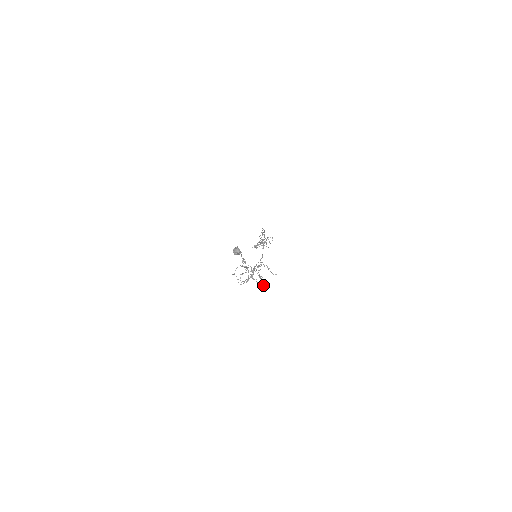
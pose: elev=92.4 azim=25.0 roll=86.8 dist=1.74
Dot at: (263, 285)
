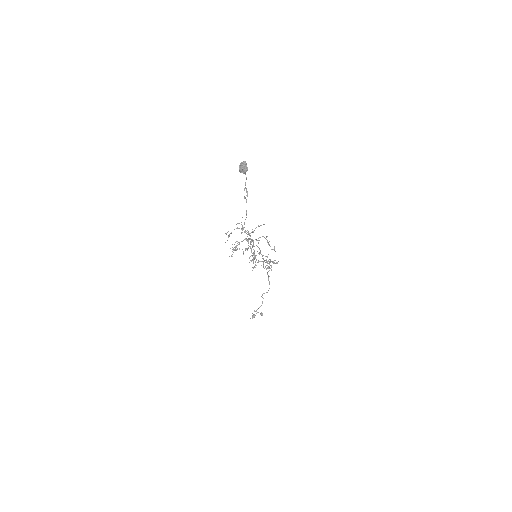
Dot at: occluded
